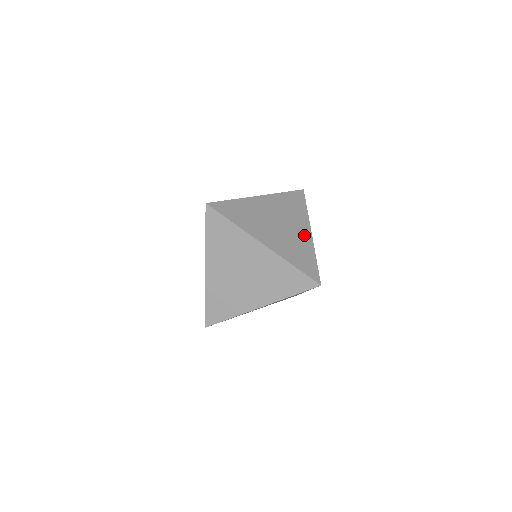
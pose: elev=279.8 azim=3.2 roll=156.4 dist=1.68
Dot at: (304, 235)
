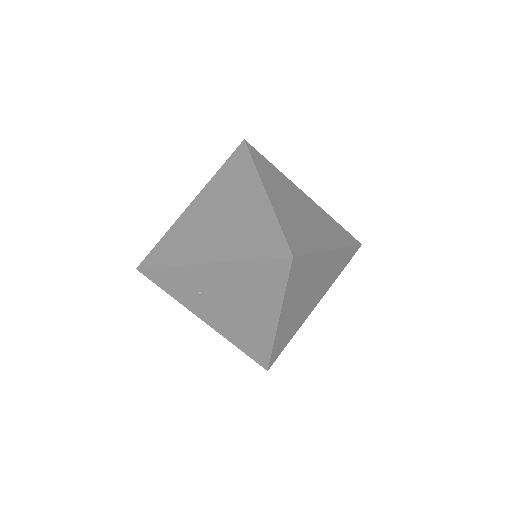
Dot at: (322, 239)
